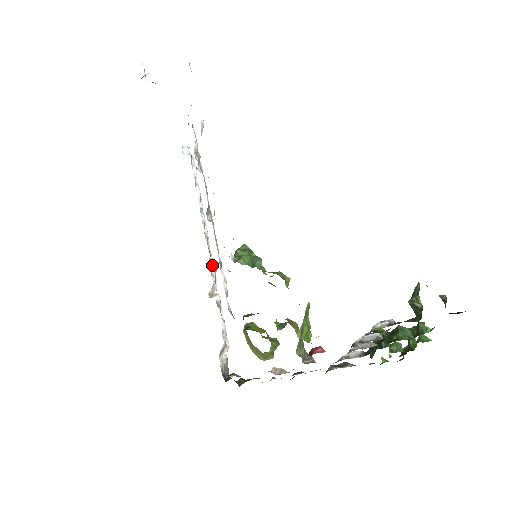
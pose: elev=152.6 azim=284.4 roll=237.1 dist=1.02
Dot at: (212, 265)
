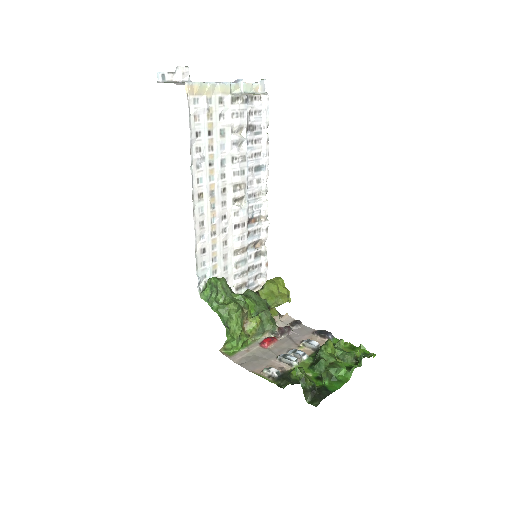
Dot at: (264, 221)
